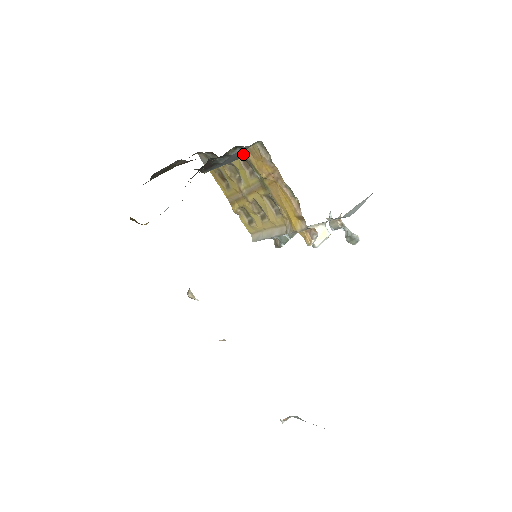
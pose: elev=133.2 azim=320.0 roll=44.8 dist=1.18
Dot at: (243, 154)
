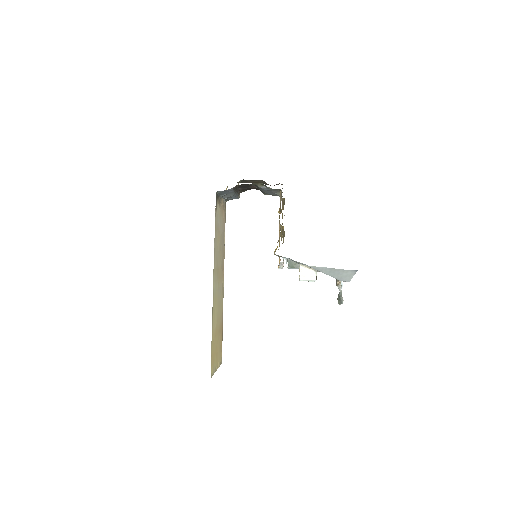
Dot at: (279, 194)
